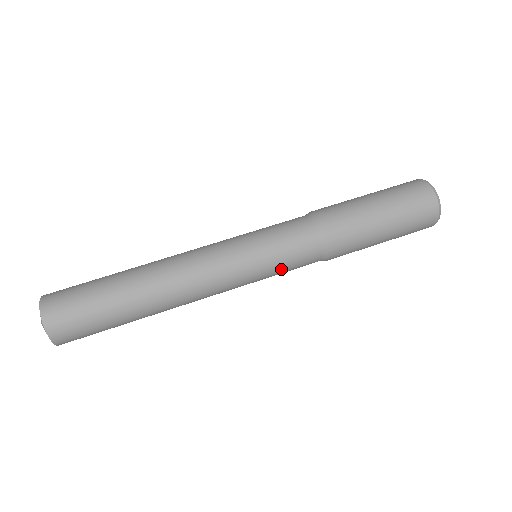
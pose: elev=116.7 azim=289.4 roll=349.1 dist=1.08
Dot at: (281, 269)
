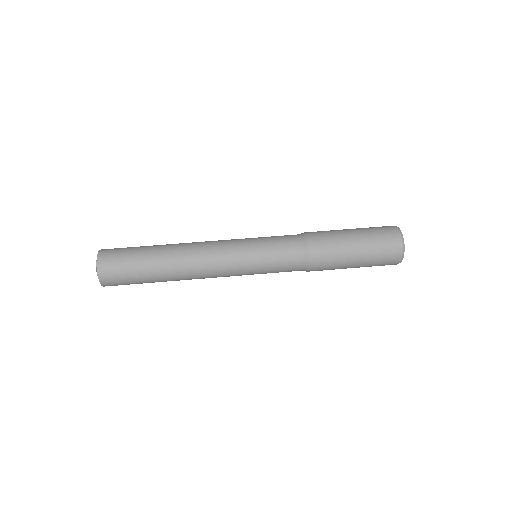
Dot at: (271, 271)
